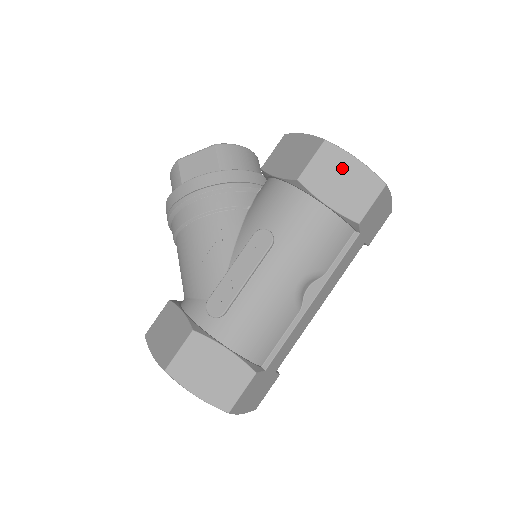
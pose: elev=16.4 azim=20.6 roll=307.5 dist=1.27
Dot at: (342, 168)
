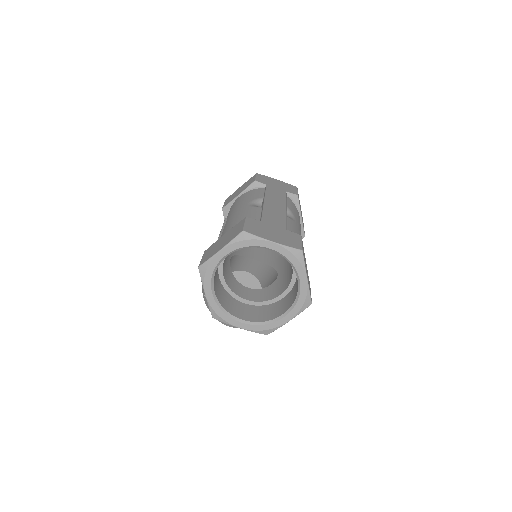
Dot at: occluded
